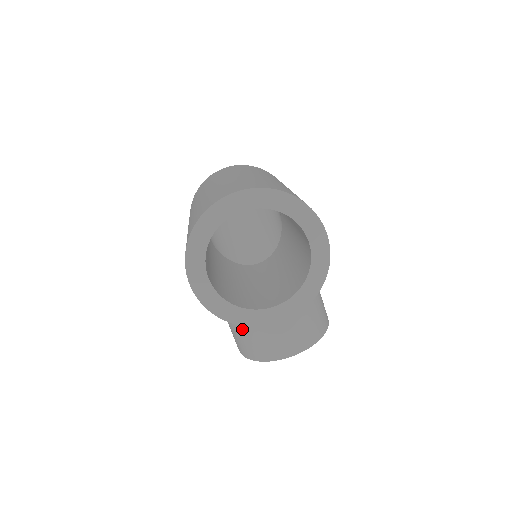
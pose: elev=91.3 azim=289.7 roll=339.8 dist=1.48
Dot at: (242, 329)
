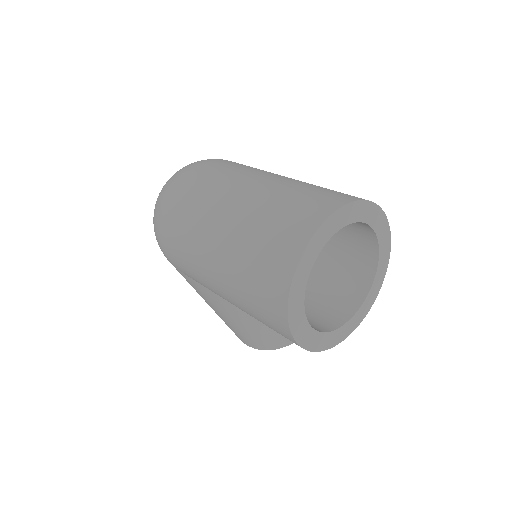
Dot at: (262, 330)
